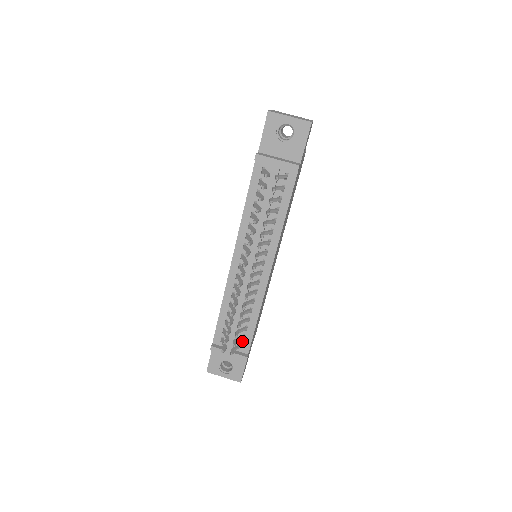
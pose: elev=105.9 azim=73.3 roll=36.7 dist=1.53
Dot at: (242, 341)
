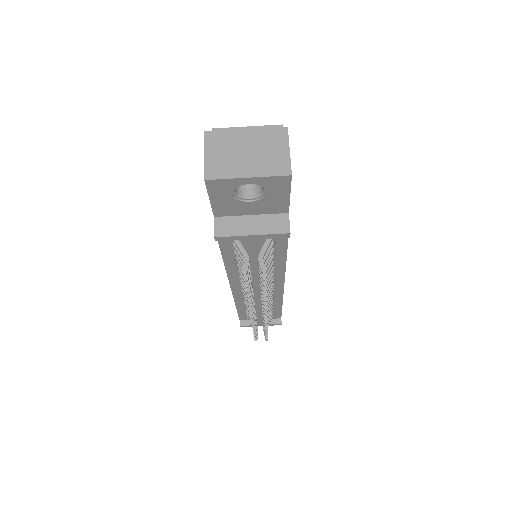
Dot at: occluded
